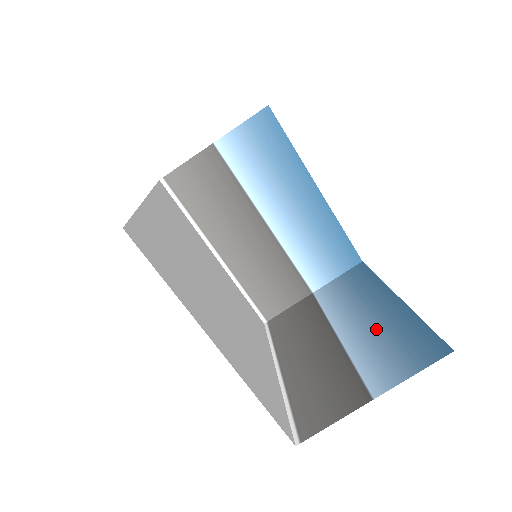
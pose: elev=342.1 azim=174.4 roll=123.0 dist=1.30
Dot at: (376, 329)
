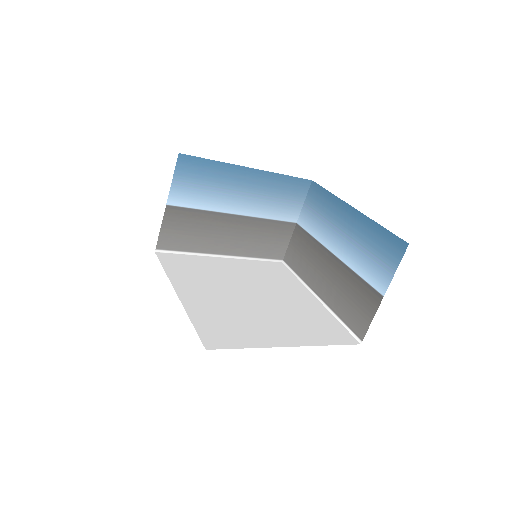
Dot at: (356, 242)
